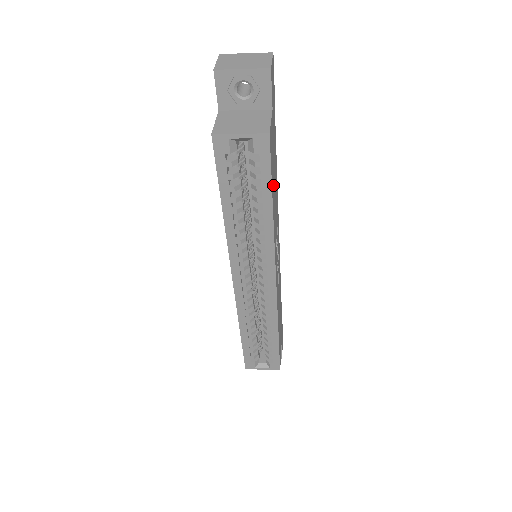
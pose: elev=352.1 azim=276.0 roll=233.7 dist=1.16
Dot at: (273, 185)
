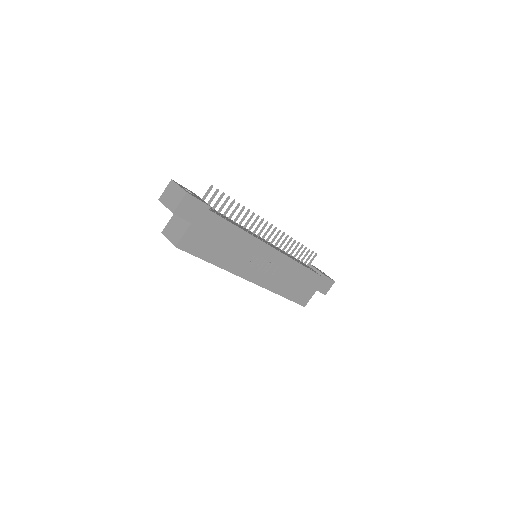
Dot at: (211, 252)
